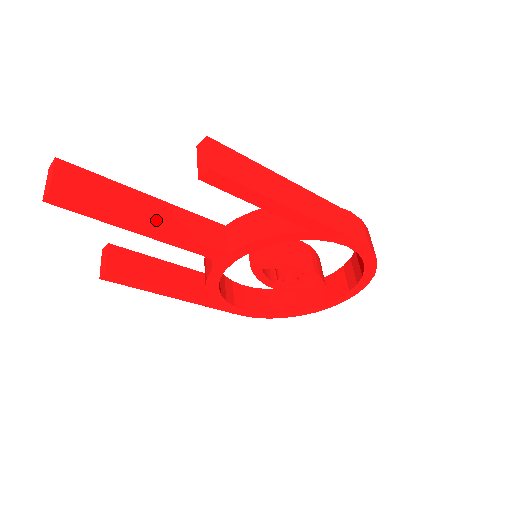
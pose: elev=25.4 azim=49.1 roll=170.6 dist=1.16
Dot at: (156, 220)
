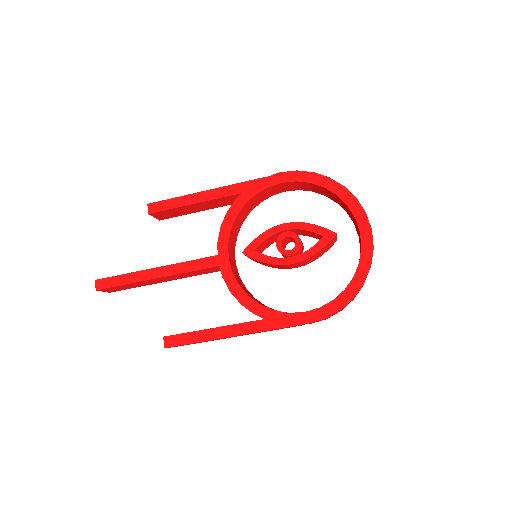
Dot at: occluded
